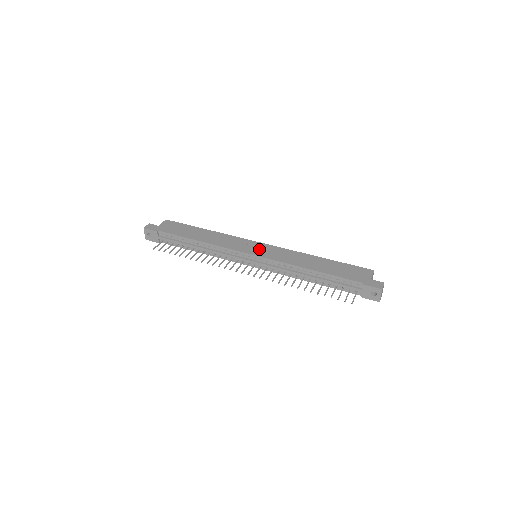
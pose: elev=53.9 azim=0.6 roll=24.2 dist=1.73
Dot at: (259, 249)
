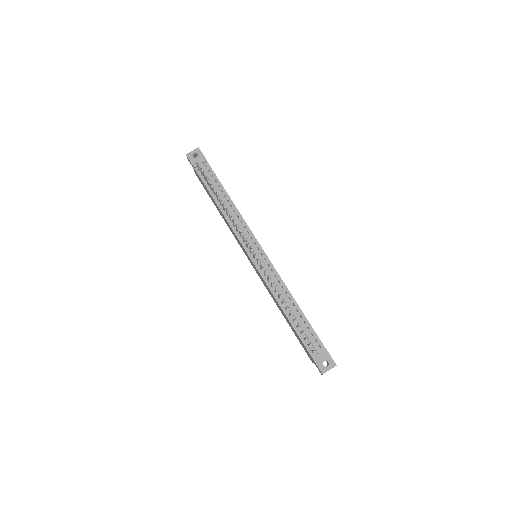
Dot at: occluded
